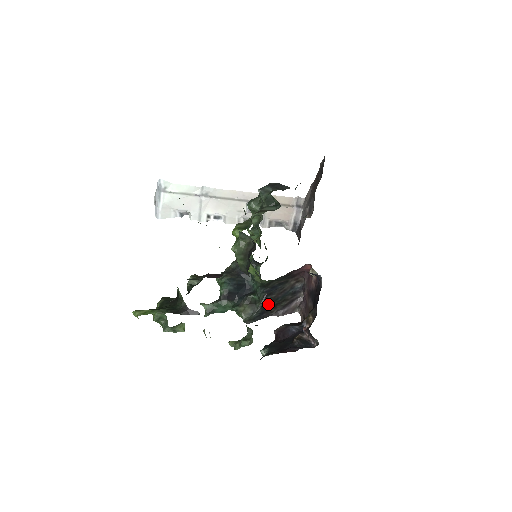
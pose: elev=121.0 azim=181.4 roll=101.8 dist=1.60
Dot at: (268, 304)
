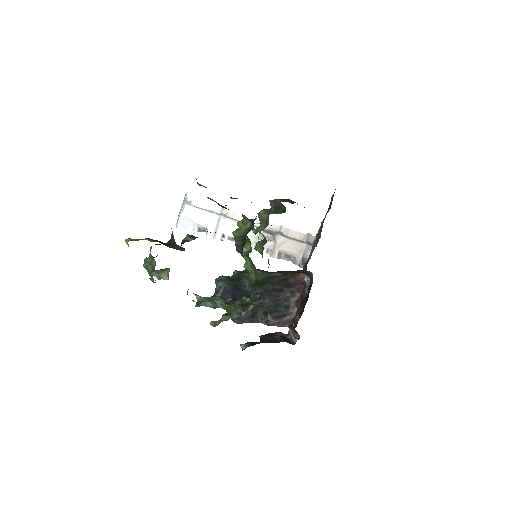
Dot at: (259, 308)
